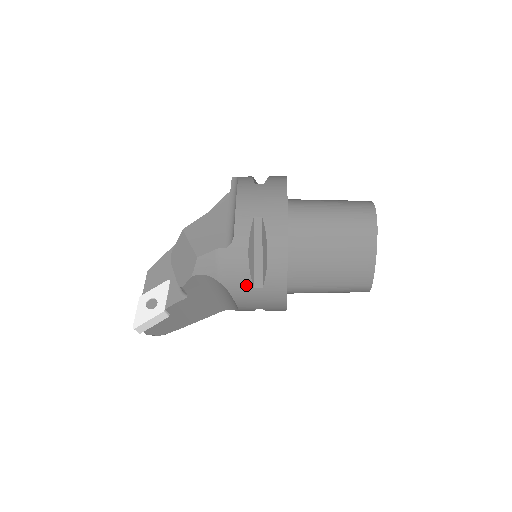
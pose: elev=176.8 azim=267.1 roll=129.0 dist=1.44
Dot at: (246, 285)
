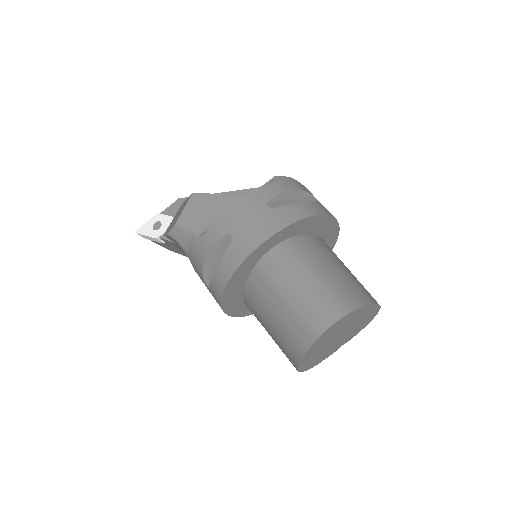
Dot at: (200, 275)
